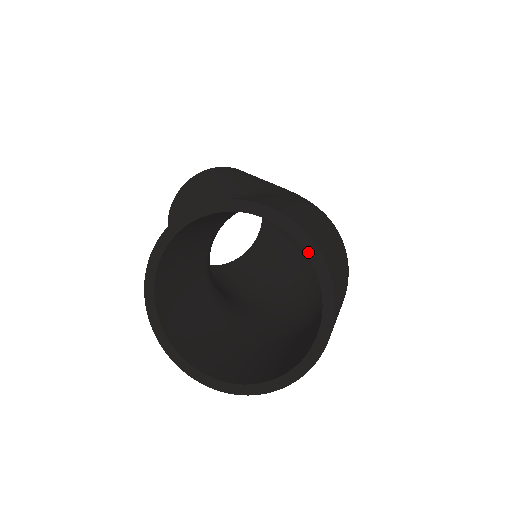
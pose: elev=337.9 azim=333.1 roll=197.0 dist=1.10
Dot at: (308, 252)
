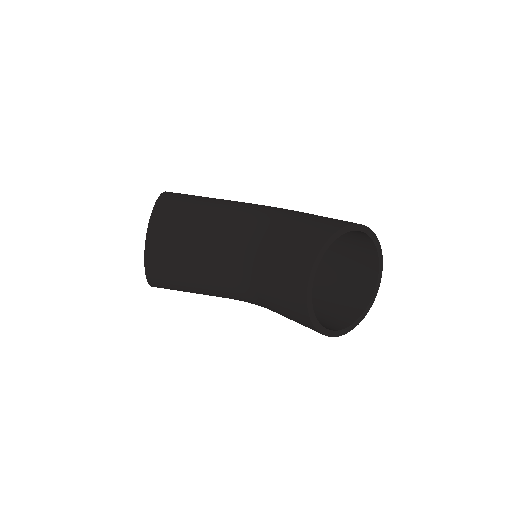
Dot at: (374, 242)
